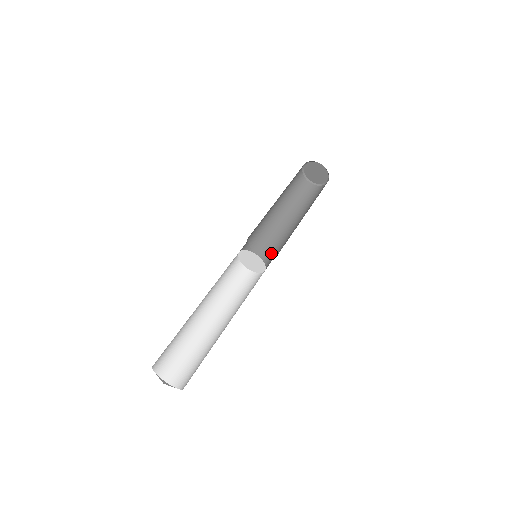
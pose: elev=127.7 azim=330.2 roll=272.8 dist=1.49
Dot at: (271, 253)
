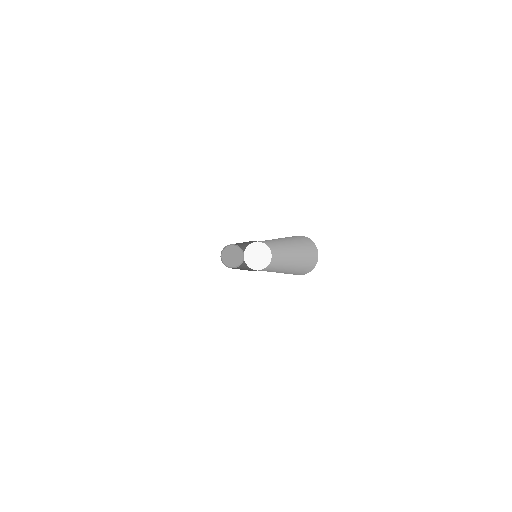
Dot at: (255, 270)
